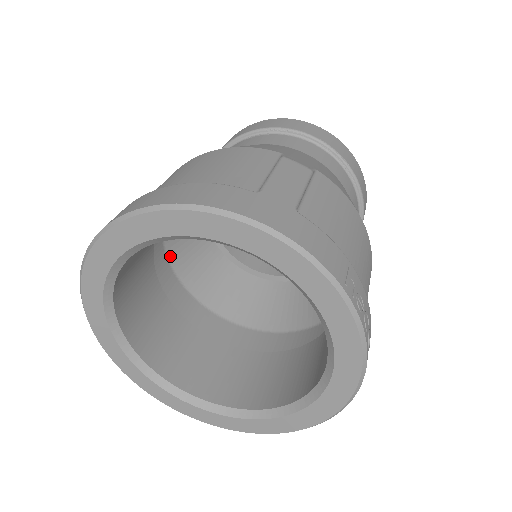
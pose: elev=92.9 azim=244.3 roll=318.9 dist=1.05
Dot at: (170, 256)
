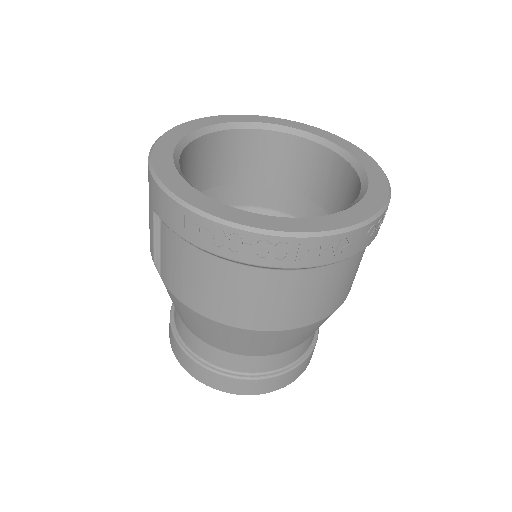
Dot at: occluded
